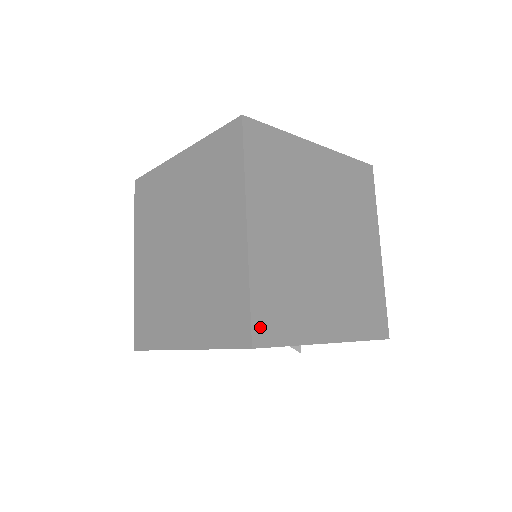
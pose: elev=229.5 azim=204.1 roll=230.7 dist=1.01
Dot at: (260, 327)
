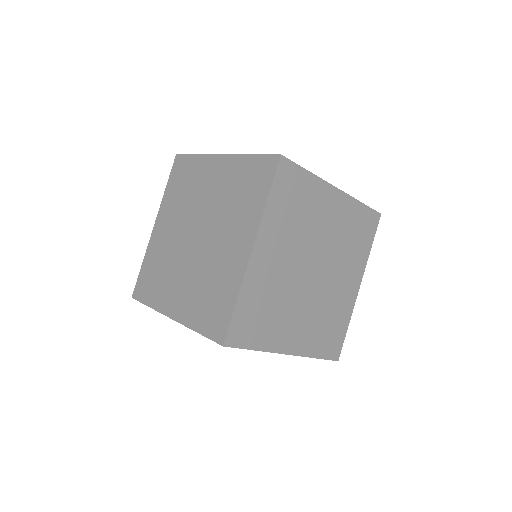
Dot at: (333, 353)
